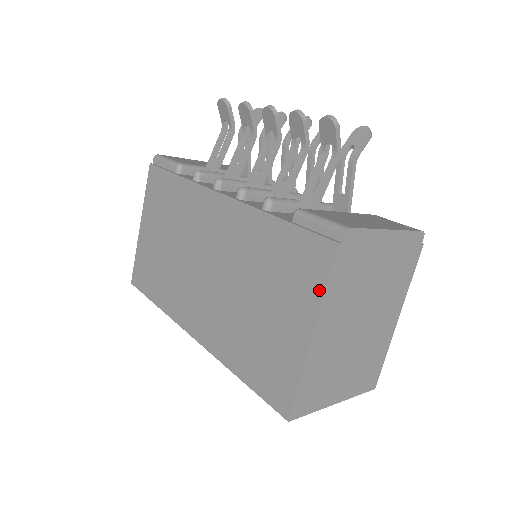
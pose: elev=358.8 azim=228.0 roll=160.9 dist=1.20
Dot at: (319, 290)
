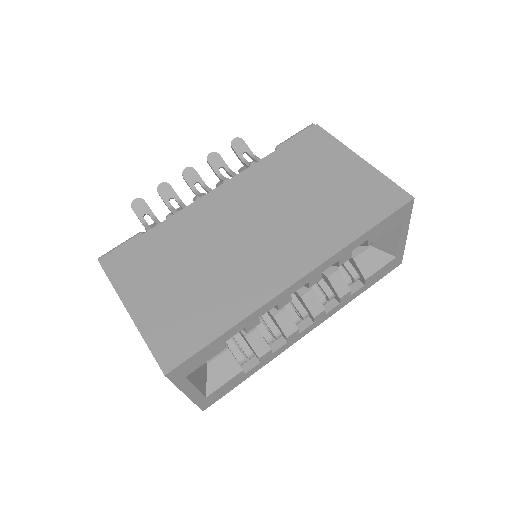
Dot at: (335, 143)
